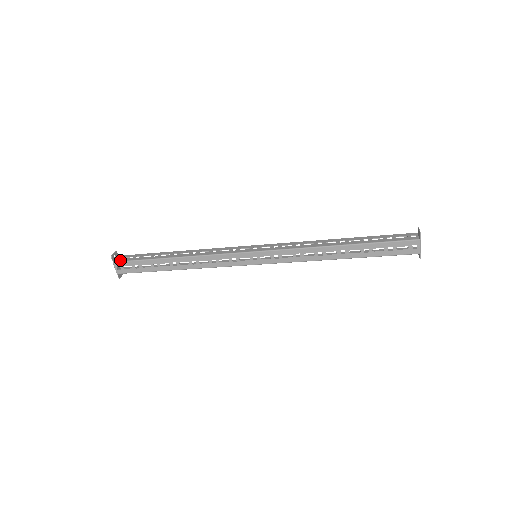
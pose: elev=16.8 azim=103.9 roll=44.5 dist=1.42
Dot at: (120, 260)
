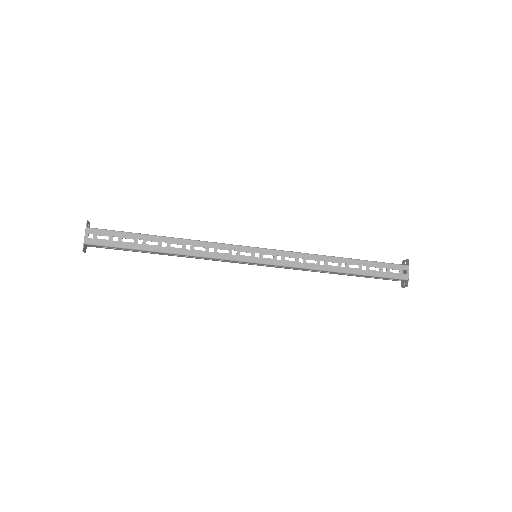
Dot at: (96, 228)
